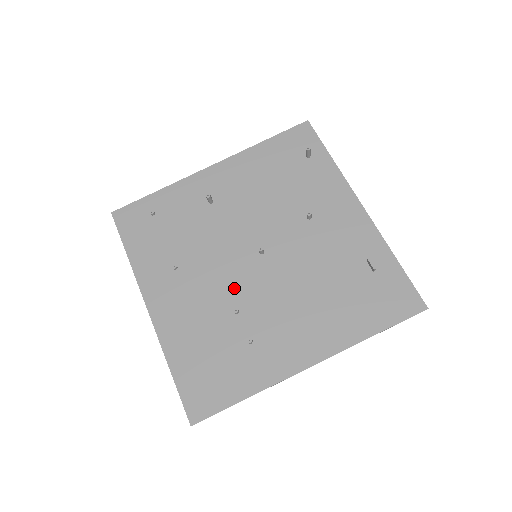
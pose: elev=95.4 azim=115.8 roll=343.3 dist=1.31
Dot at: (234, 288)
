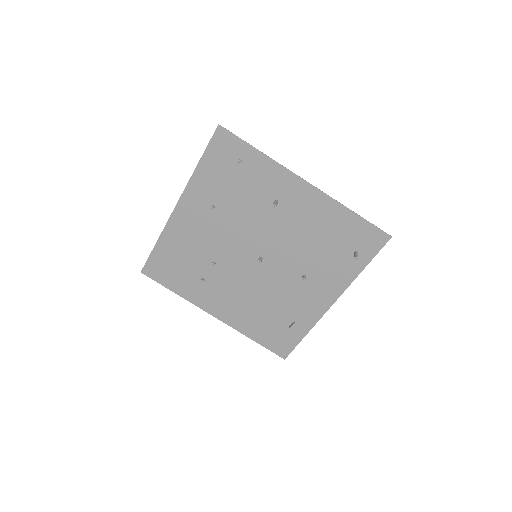
Dot at: (226, 254)
